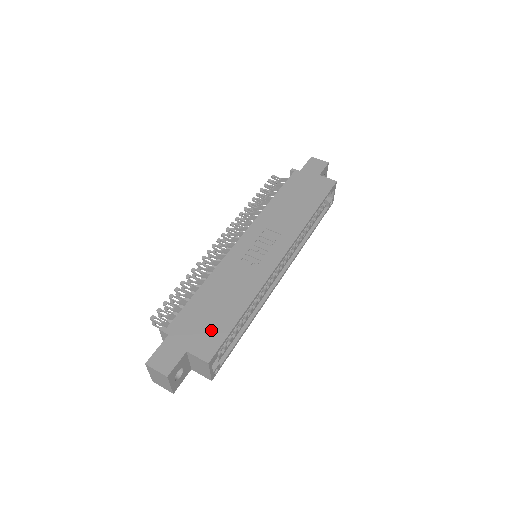
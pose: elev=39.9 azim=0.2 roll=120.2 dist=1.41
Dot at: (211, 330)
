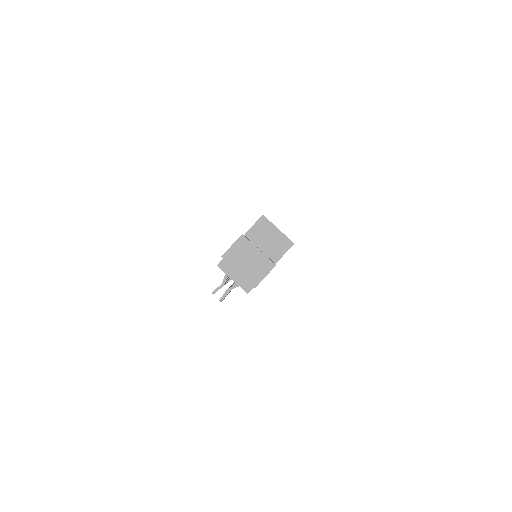
Dot at: occluded
